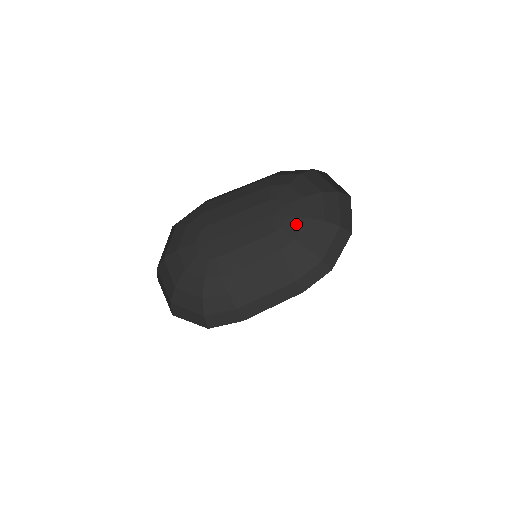
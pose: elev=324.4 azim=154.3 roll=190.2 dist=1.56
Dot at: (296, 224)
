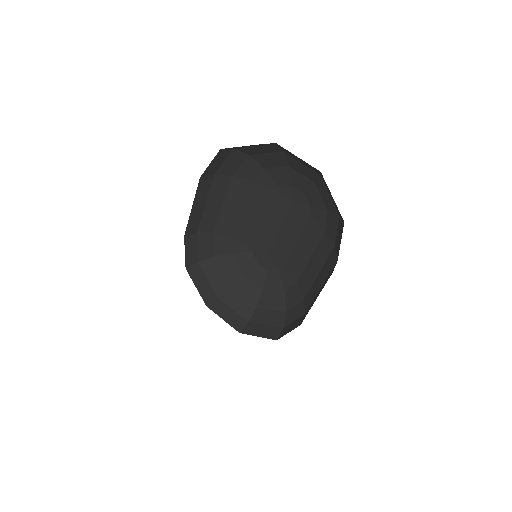
Dot at: (315, 195)
